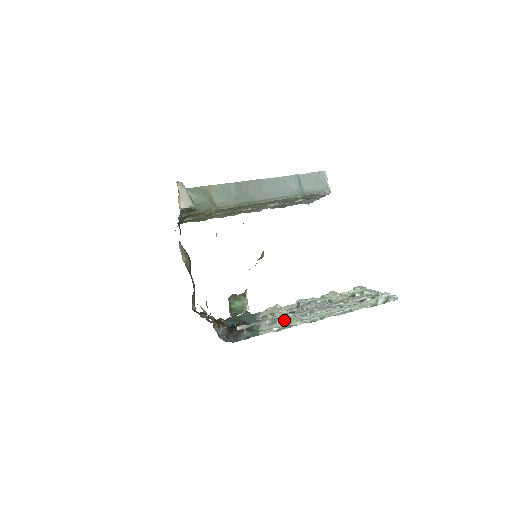
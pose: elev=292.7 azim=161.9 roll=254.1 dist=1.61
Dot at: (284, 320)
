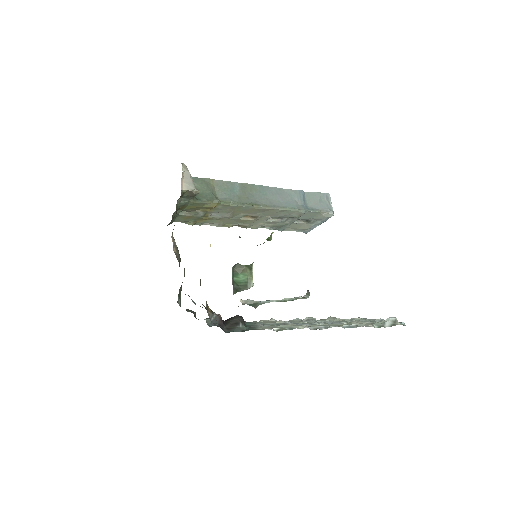
Dot at: occluded
